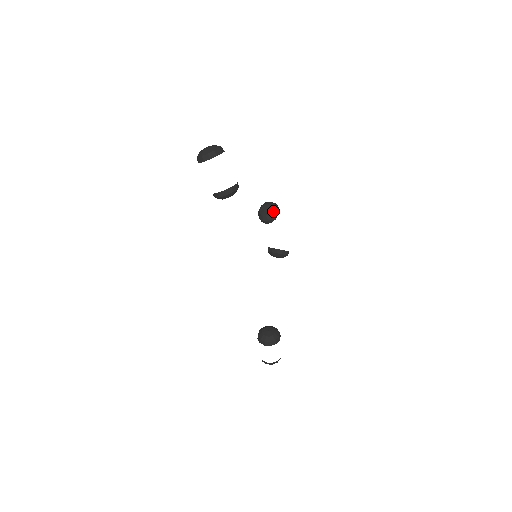
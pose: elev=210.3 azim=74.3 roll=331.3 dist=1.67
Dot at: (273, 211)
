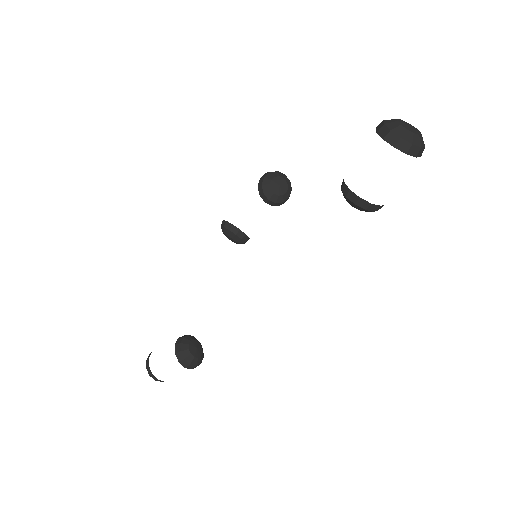
Dot at: (289, 194)
